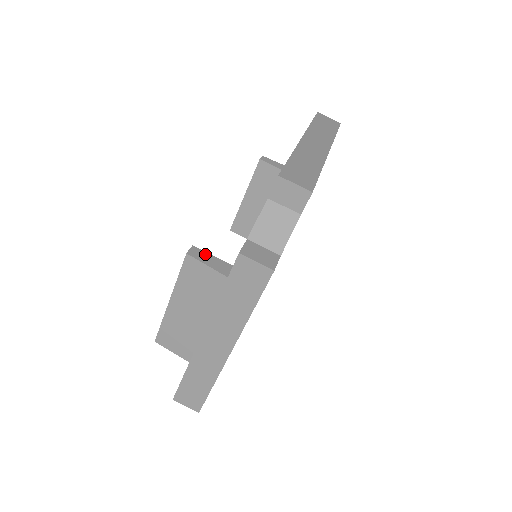
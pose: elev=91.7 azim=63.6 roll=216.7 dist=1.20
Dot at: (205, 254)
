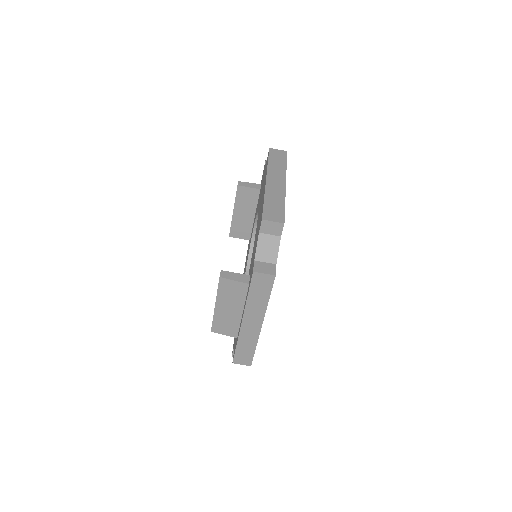
Dot at: (230, 273)
